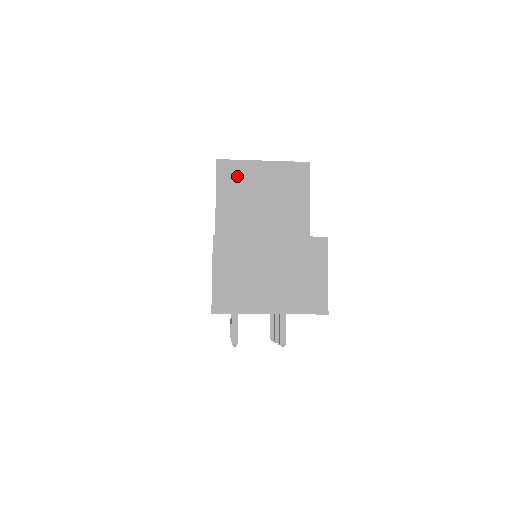
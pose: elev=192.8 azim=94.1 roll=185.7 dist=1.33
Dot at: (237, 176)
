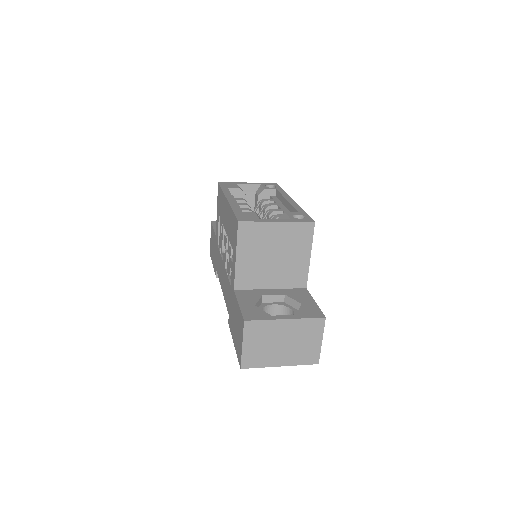
Dot at: (254, 235)
